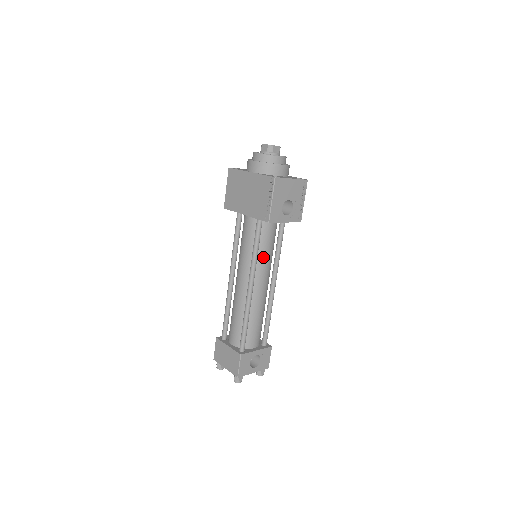
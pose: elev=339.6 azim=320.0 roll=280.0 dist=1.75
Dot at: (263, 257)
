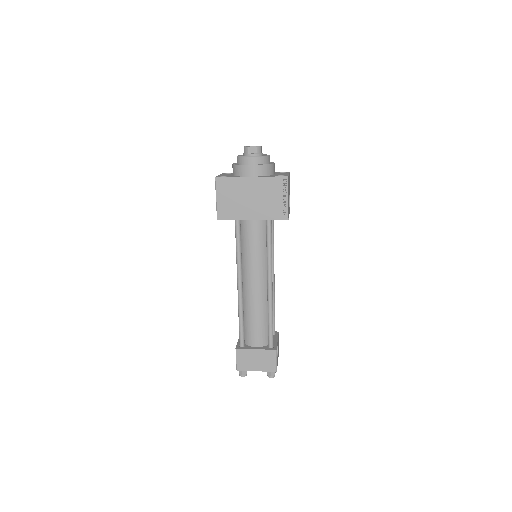
Dot at: occluded
